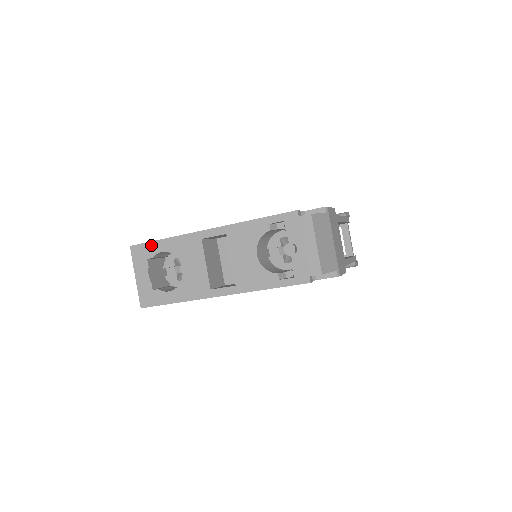
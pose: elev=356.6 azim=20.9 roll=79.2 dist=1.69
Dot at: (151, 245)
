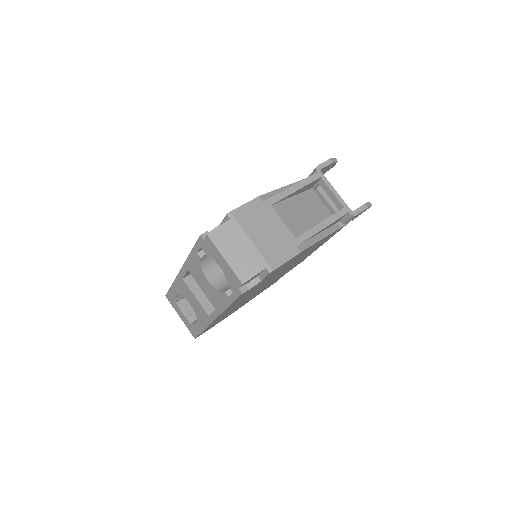
Dot at: (170, 292)
